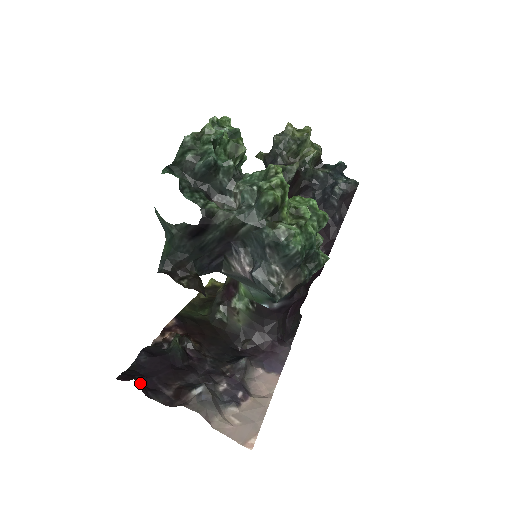
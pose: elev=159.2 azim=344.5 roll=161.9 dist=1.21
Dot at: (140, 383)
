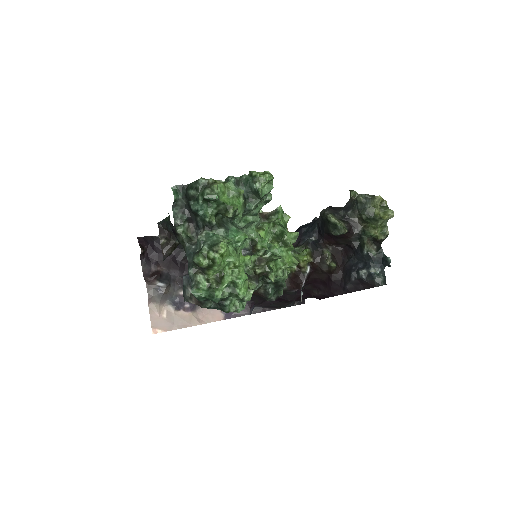
Dot at: (147, 250)
